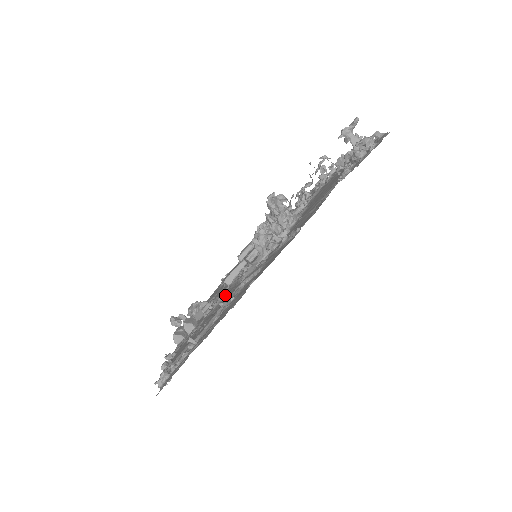
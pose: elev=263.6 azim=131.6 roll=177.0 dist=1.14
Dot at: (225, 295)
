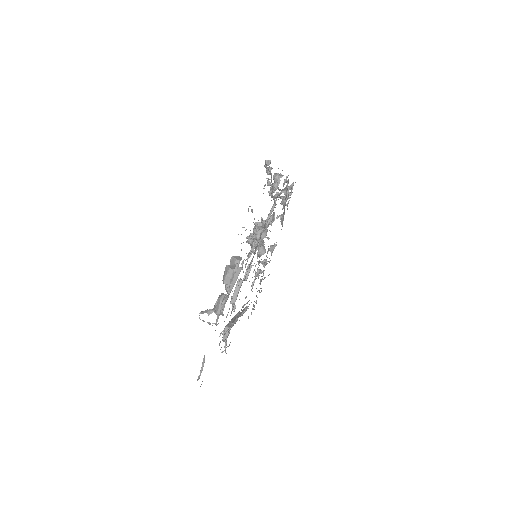
Dot at: occluded
